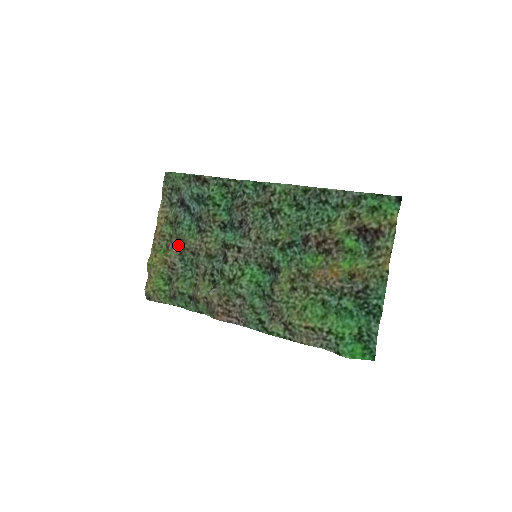
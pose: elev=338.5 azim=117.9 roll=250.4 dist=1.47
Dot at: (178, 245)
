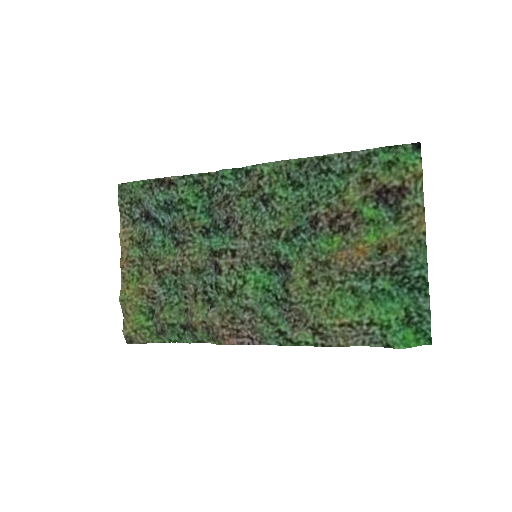
Dot at: (154, 267)
